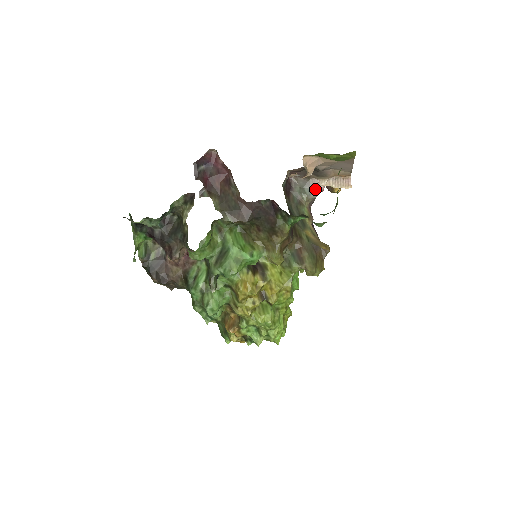
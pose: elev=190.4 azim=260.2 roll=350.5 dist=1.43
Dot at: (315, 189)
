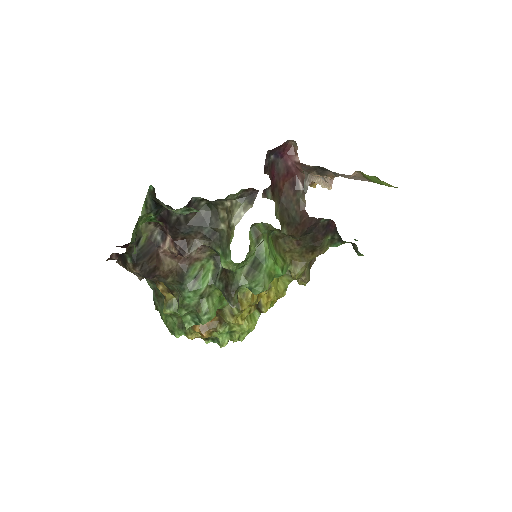
Dot at: (308, 185)
